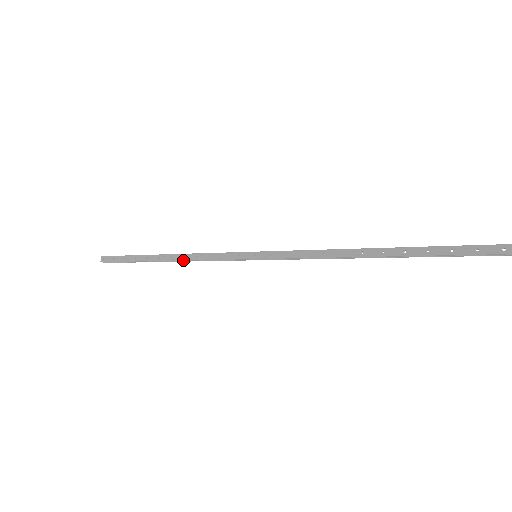
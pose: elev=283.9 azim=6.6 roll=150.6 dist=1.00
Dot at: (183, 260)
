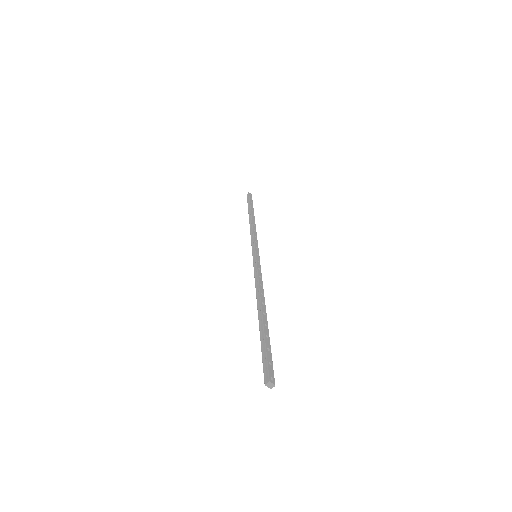
Dot at: occluded
